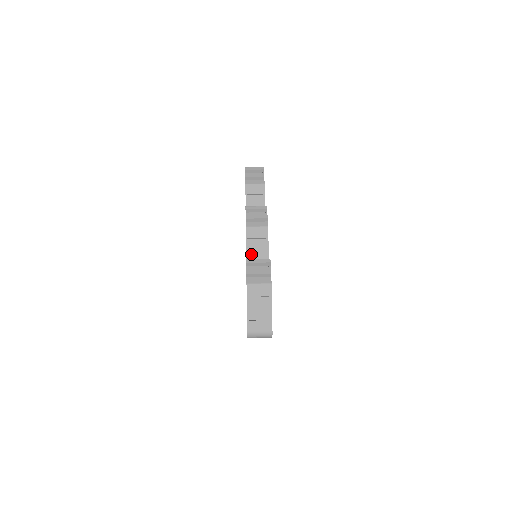
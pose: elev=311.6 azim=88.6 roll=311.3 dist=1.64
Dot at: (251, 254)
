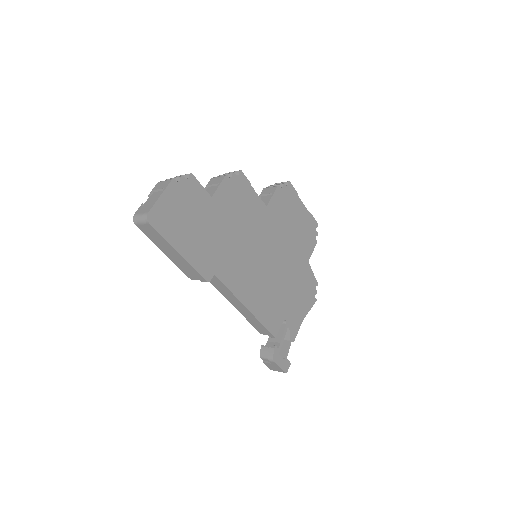
Dot at: occluded
